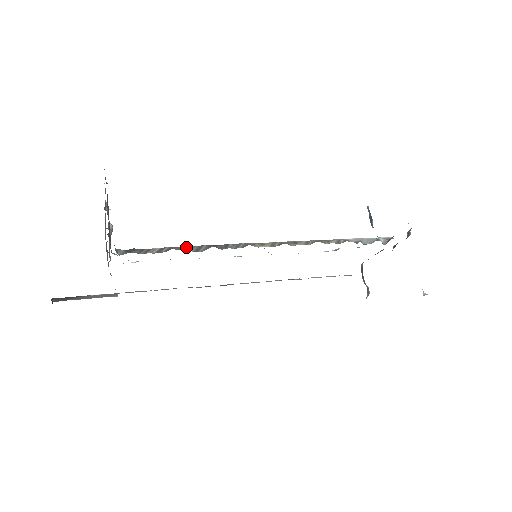
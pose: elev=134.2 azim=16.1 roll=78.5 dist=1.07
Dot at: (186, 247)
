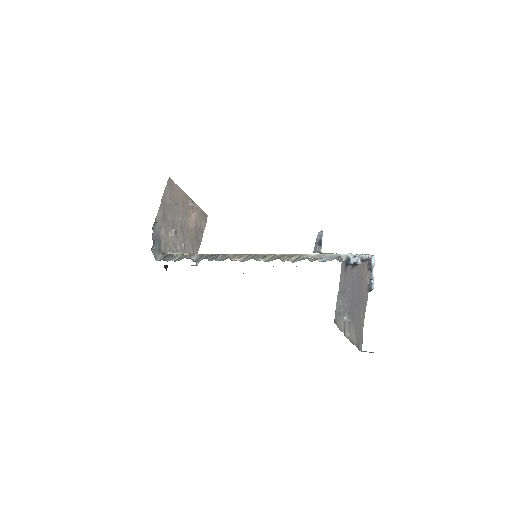
Dot at: (195, 256)
